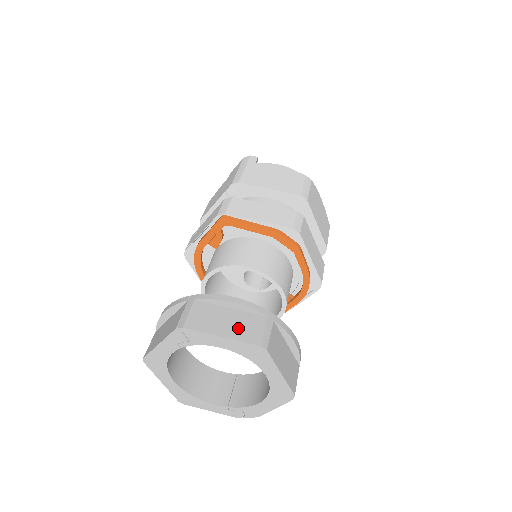
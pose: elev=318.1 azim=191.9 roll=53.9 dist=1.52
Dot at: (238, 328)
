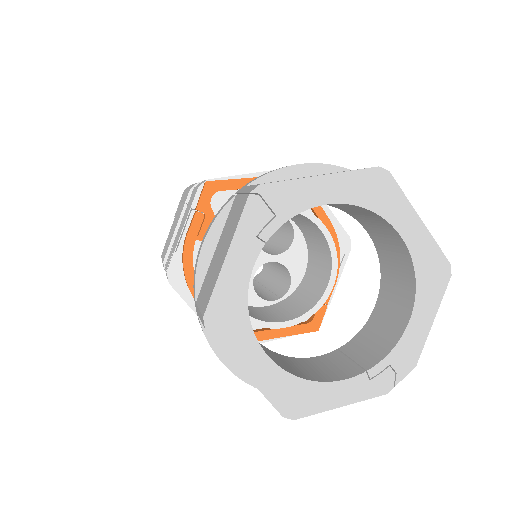
Dot at: occluded
